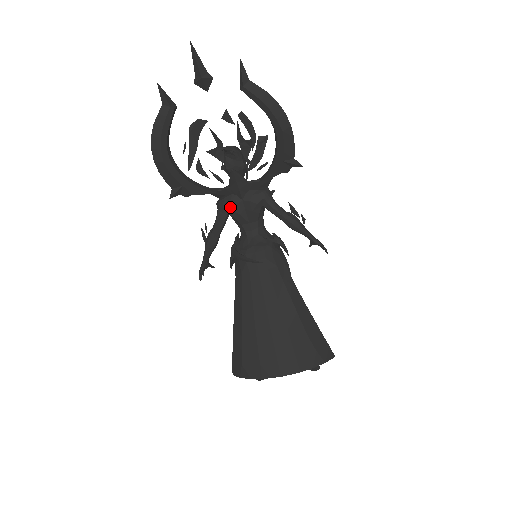
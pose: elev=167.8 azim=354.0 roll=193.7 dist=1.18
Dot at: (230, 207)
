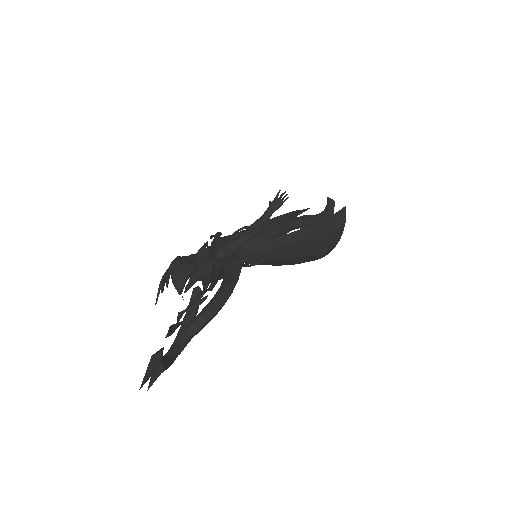
Dot at: occluded
